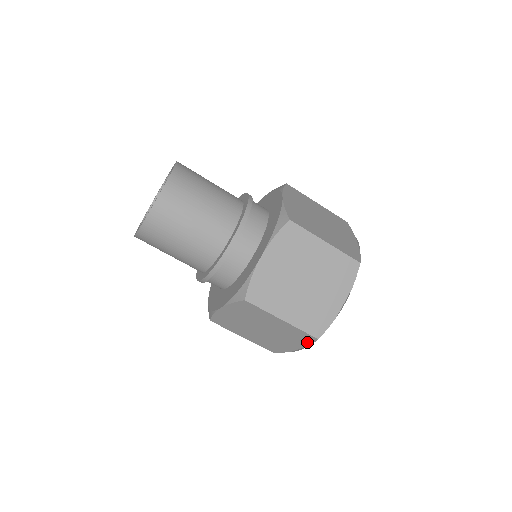
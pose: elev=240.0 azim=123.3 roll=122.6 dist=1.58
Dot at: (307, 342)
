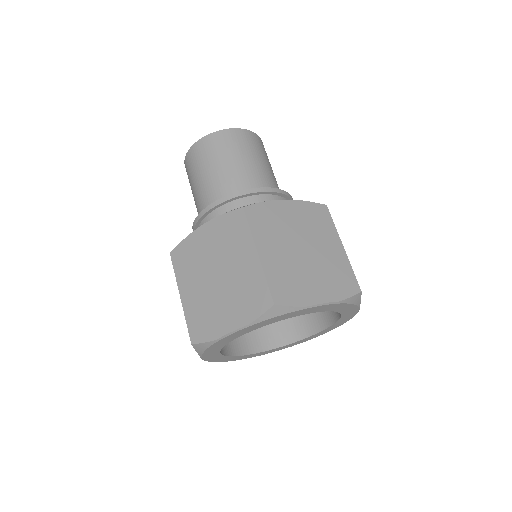
Dot at: (255, 312)
